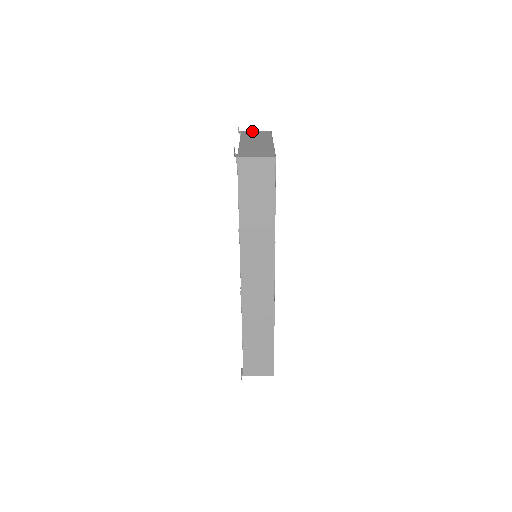
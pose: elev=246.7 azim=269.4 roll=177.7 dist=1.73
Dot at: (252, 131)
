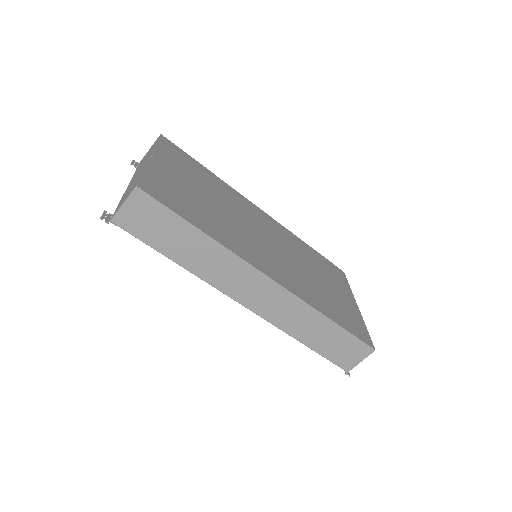
Dot at: (147, 152)
